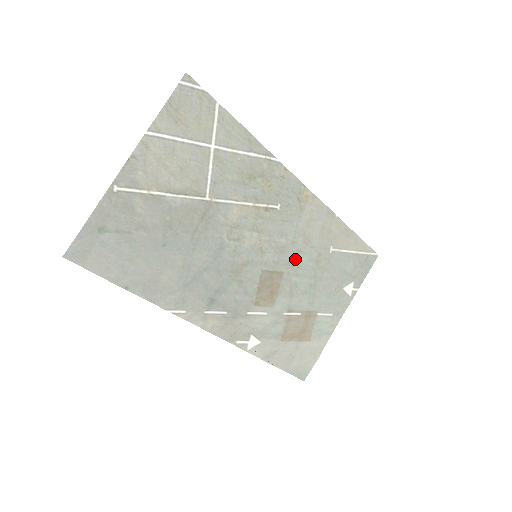
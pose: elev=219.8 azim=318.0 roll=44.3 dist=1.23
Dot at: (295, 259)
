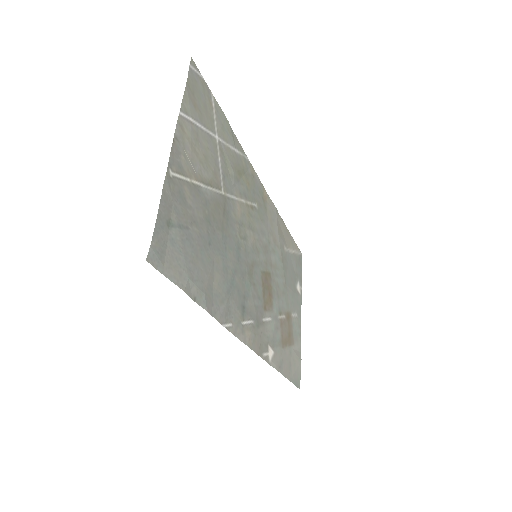
Dot at: (273, 259)
